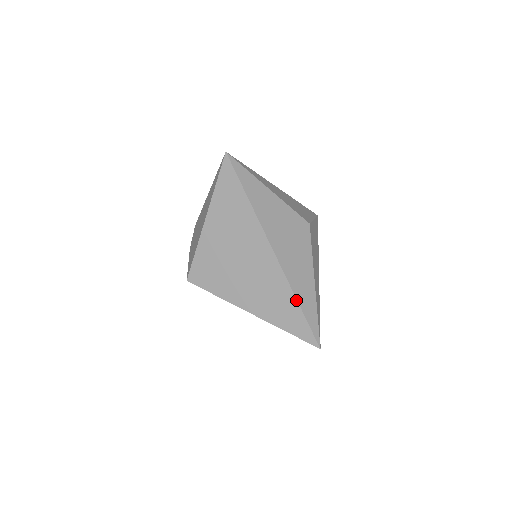
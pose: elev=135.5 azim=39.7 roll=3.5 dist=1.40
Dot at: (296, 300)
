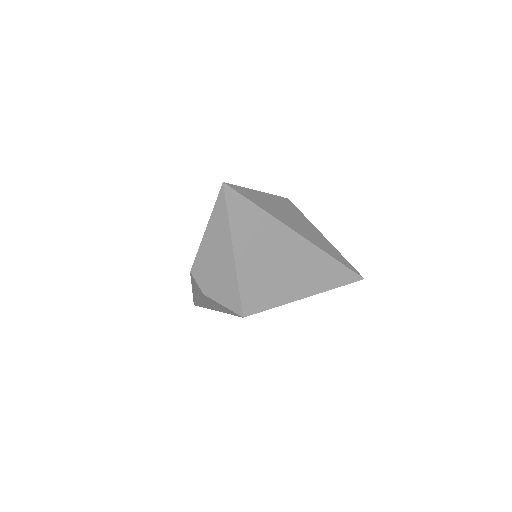
Dot at: (335, 259)
